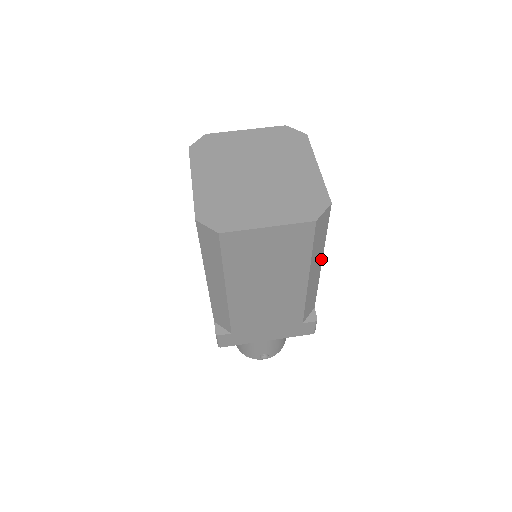
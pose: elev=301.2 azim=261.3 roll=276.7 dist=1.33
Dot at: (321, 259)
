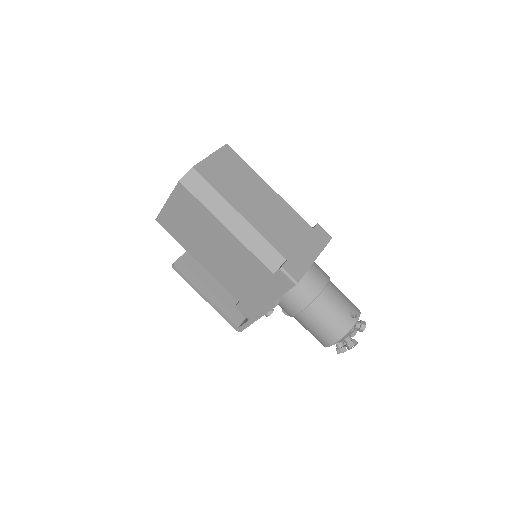
Dot at: occluded
